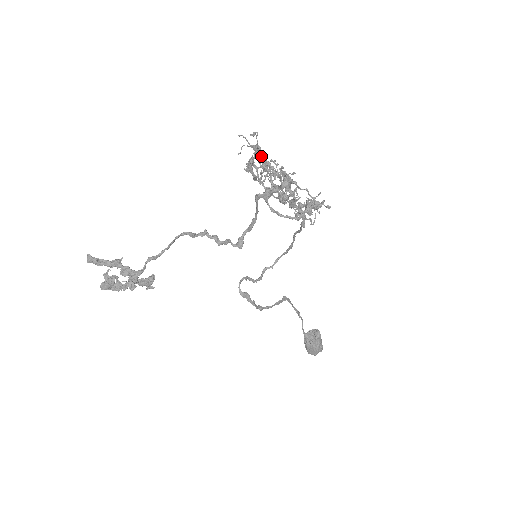
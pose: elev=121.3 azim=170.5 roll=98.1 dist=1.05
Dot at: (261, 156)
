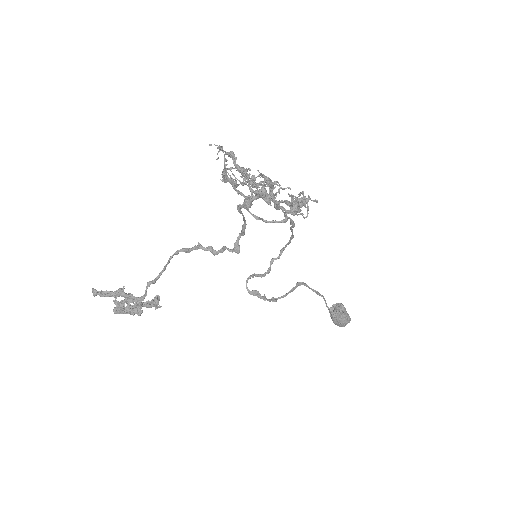
Dot at: (232, 168)
